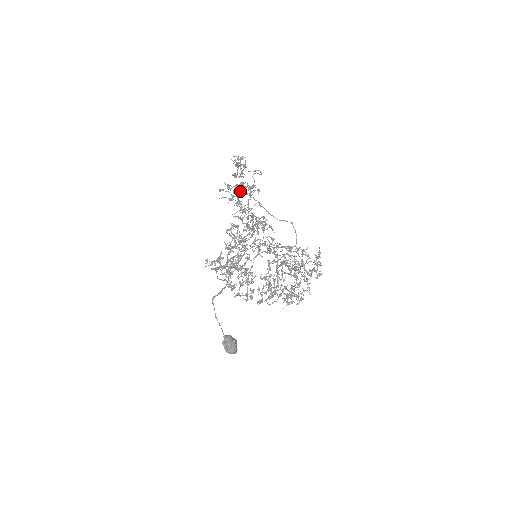
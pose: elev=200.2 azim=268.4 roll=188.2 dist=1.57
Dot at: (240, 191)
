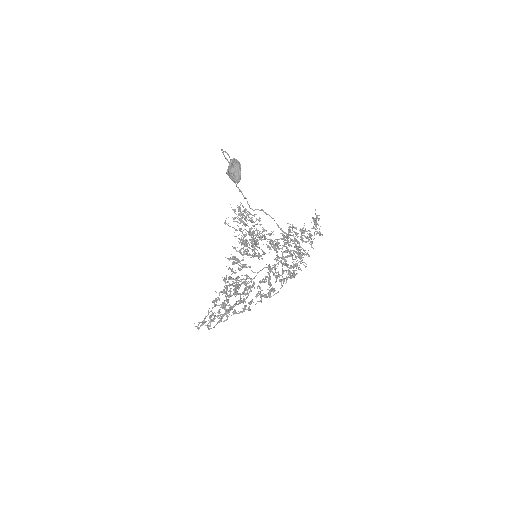
Dot at: (243, 217)
